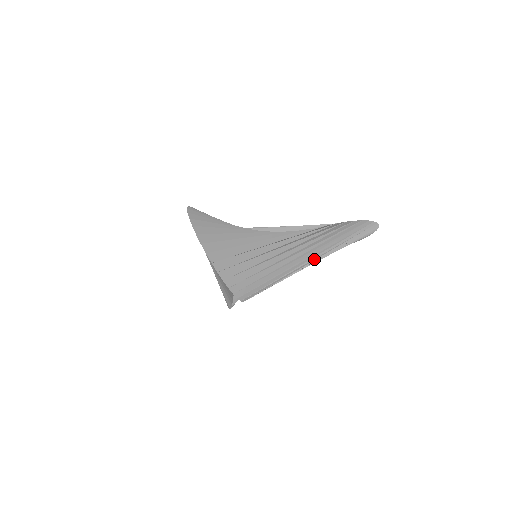
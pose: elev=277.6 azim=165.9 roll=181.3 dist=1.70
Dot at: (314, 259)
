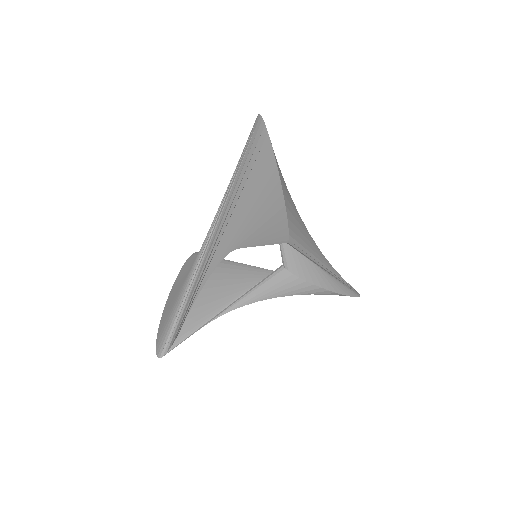
Dot at: (330, 270)
